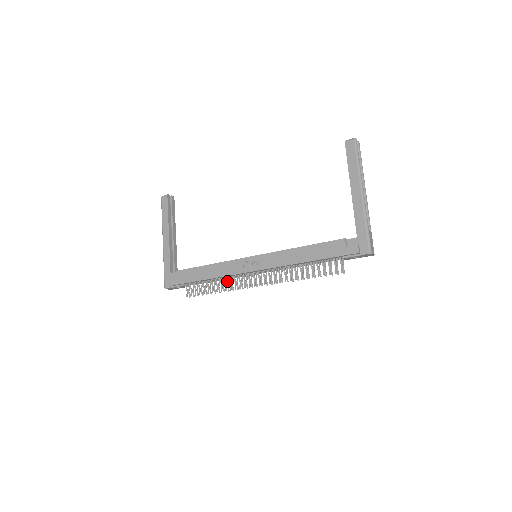
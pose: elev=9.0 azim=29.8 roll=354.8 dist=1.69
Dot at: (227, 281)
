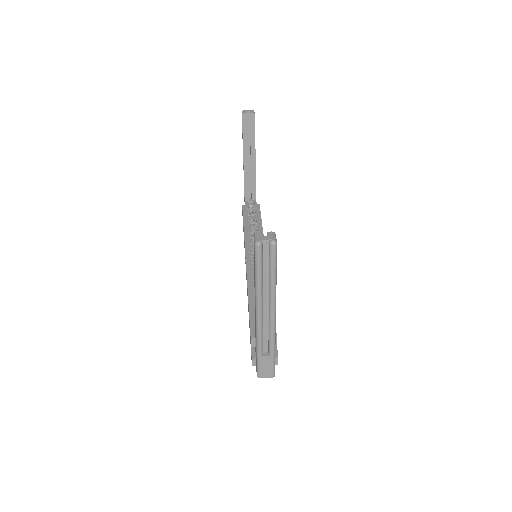
Dot at: occluded
